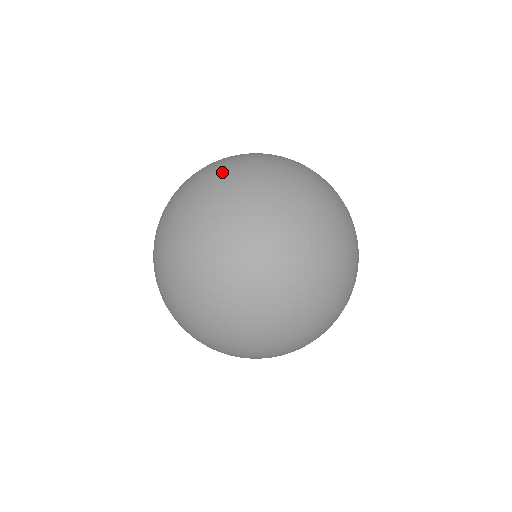
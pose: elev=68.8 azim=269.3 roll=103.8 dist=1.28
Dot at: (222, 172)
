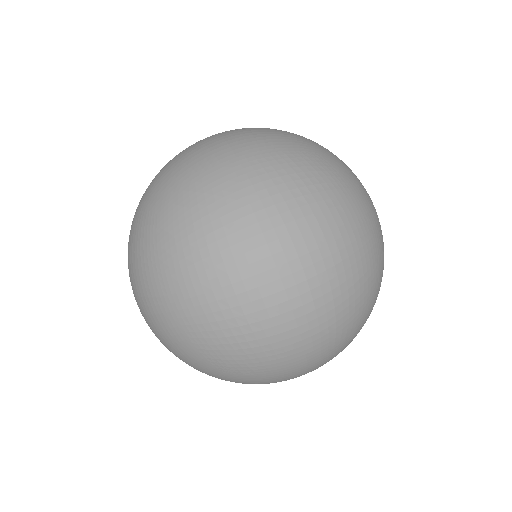
Dot at: (185, 169)
